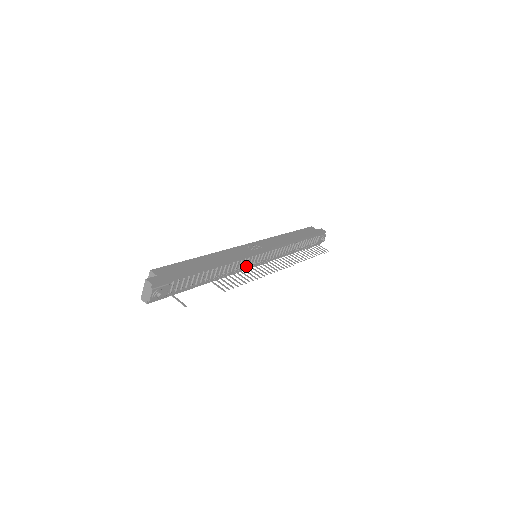
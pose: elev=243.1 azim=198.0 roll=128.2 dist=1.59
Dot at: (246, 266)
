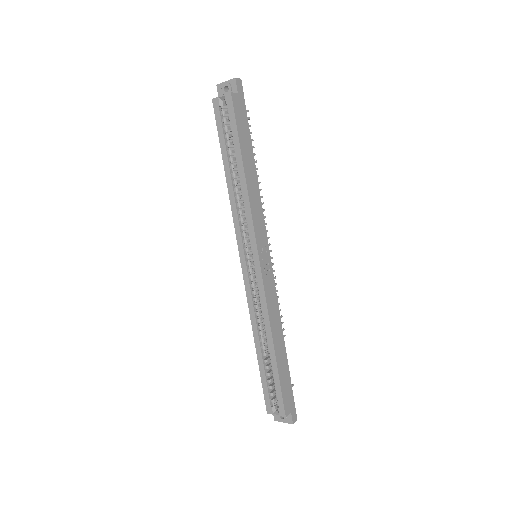
Dot at: occluded
